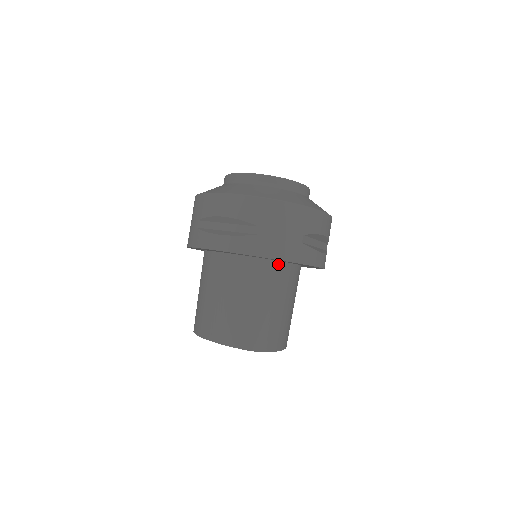
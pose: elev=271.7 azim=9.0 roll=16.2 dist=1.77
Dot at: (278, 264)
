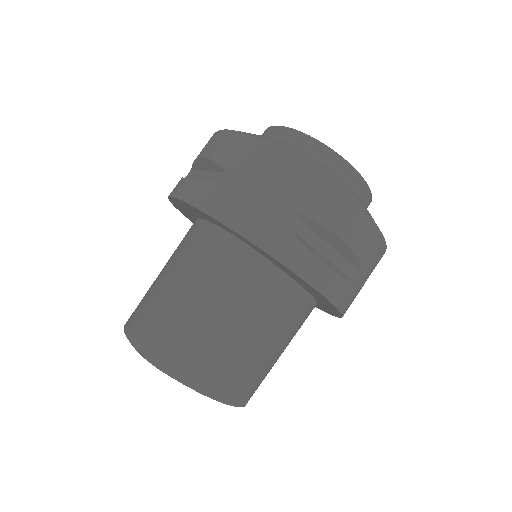
Dot at: (242, 247)
